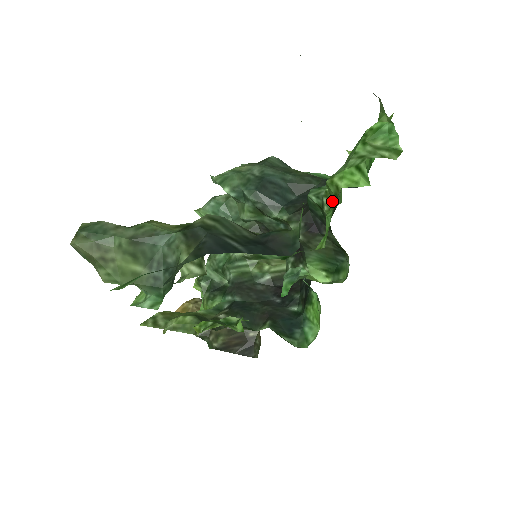
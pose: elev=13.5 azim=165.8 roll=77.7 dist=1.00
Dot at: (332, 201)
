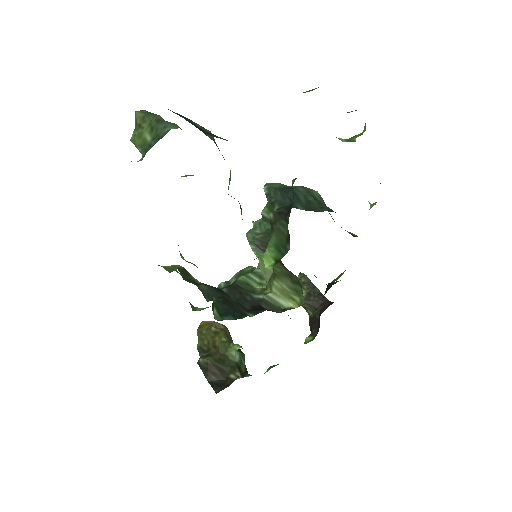
Dot at: occluded
